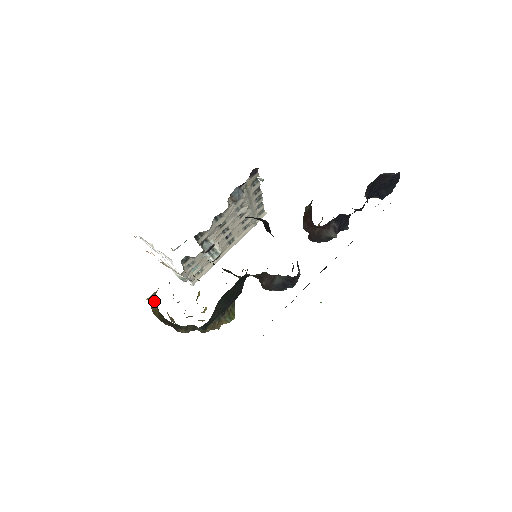
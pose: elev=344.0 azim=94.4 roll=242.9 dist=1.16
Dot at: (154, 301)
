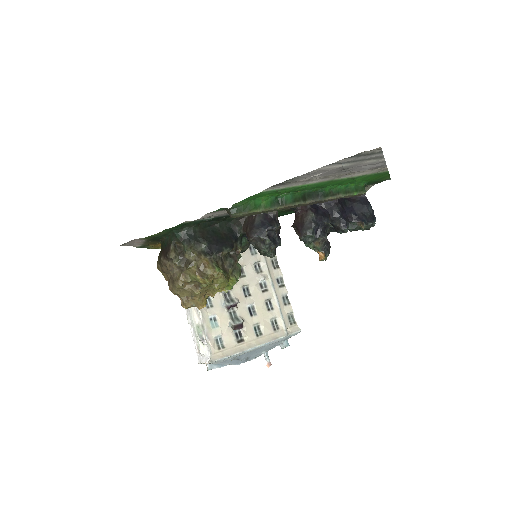
Dot at: occluded
